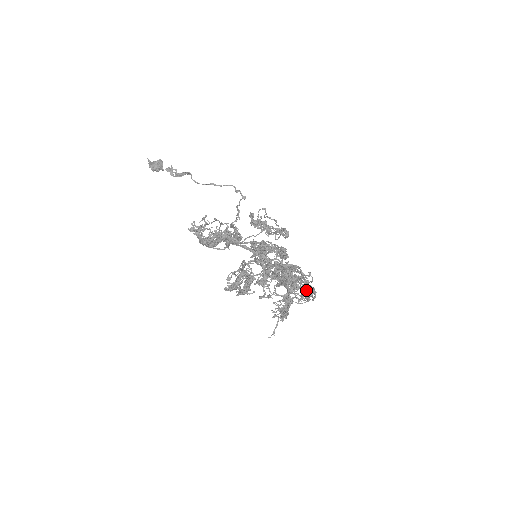
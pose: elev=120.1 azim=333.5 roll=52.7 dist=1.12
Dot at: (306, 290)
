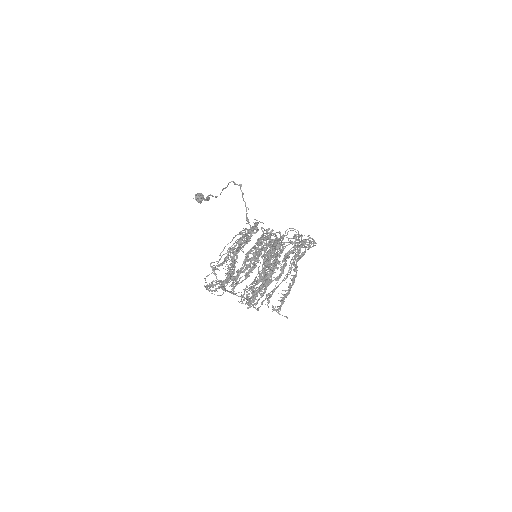
Dot at: occluded
